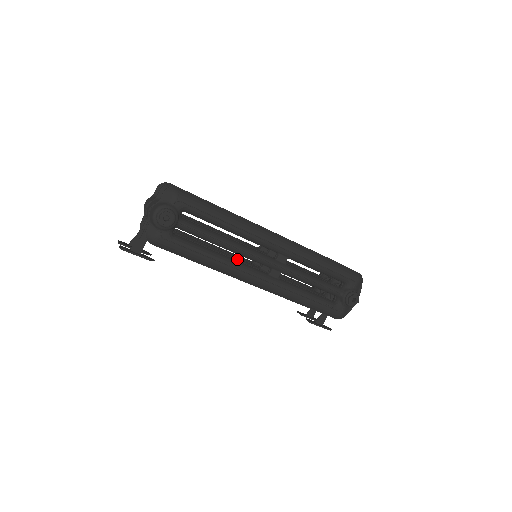
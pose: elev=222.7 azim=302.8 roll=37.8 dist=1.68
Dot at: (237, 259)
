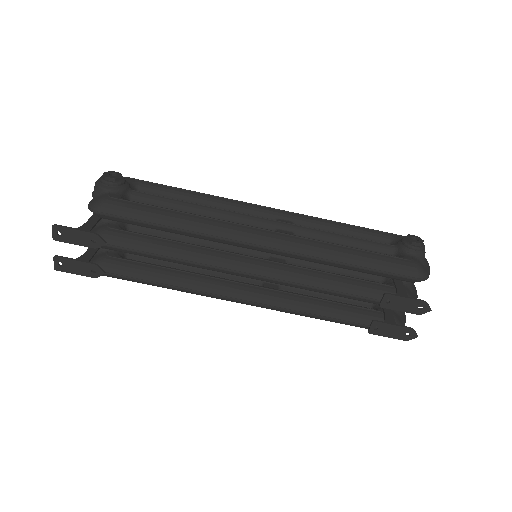
Dot at: occluded
